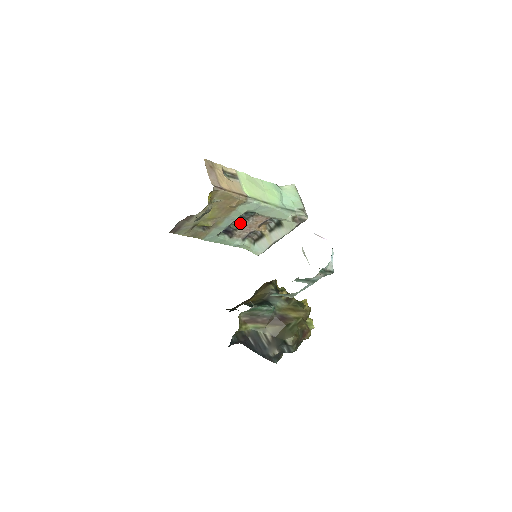
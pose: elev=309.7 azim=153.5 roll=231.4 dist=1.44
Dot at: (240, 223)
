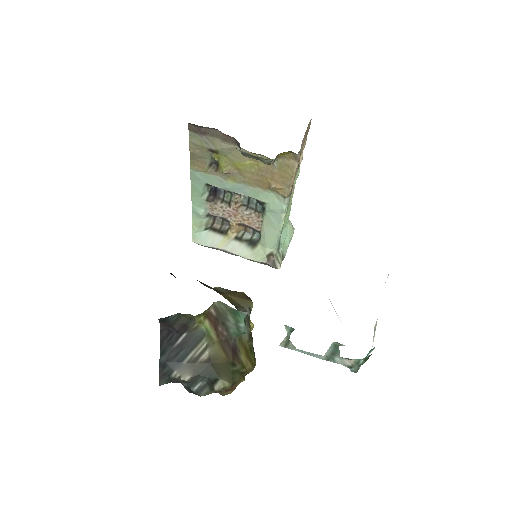
Dot at: (238, 202)
